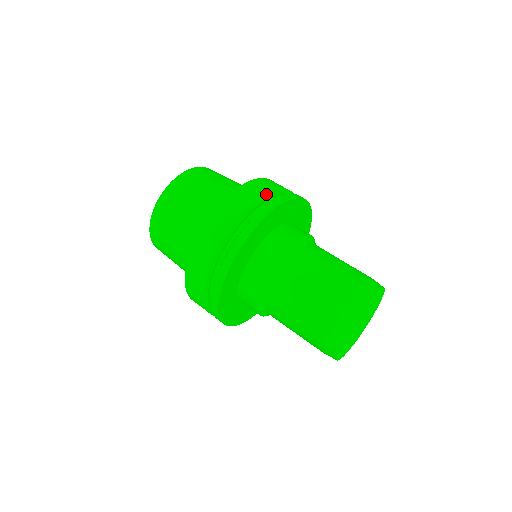
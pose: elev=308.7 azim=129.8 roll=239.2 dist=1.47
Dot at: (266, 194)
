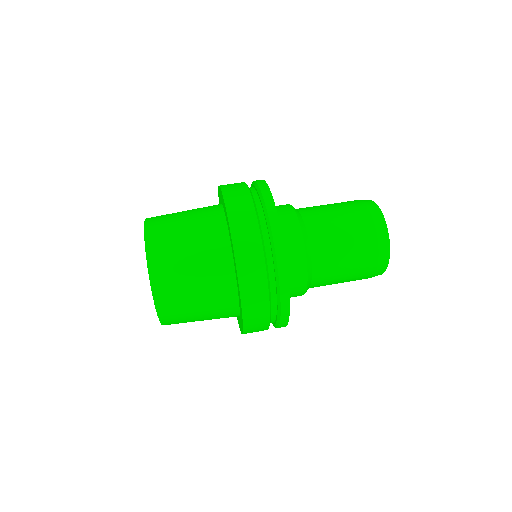
Dot at: (247, 187)
